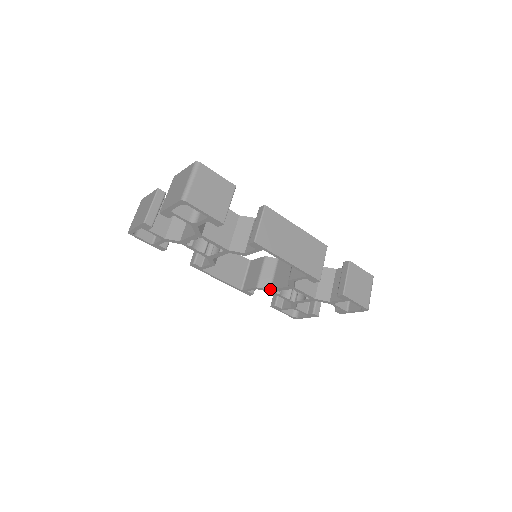
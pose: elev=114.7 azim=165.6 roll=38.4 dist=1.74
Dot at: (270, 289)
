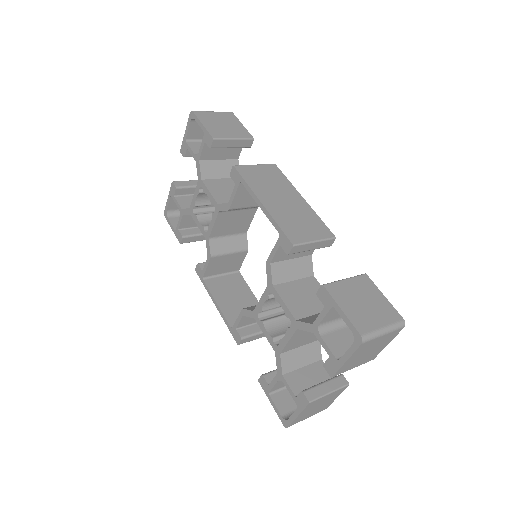
Dot at: (254, 310)
